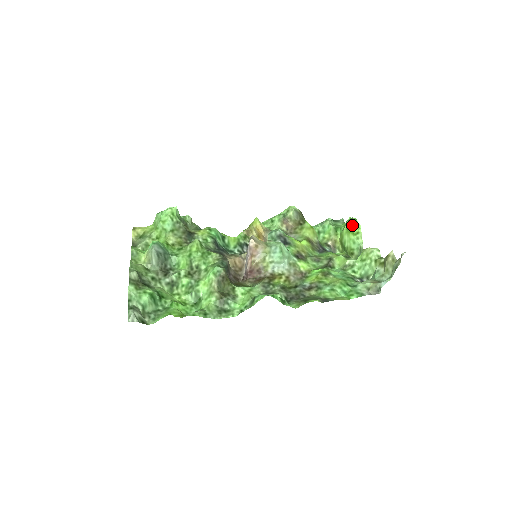
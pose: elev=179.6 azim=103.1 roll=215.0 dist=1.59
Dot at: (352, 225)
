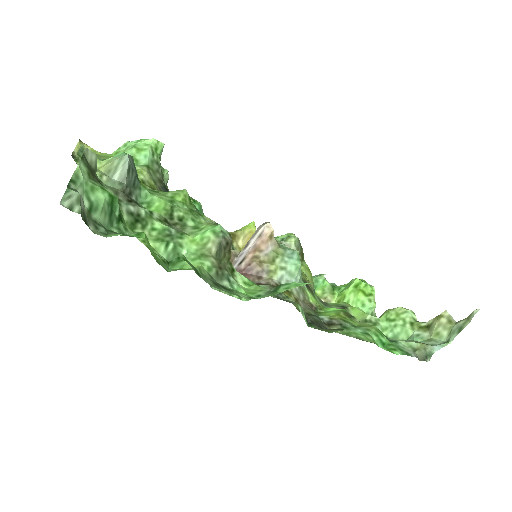
Dot at: (364, 284)
